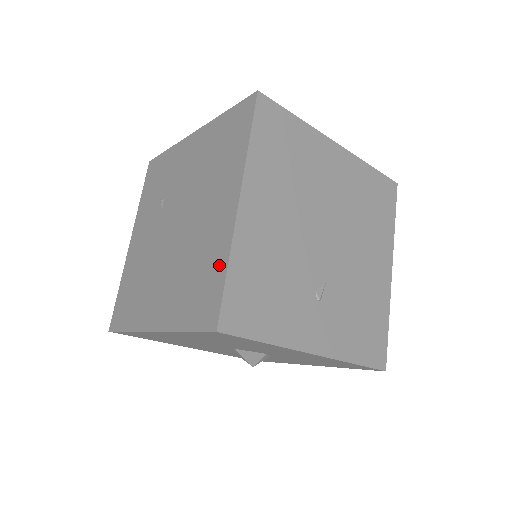
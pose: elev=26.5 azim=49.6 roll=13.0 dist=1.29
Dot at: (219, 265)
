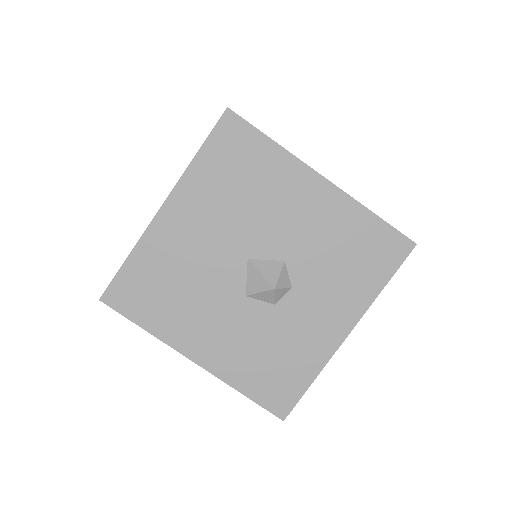
Dot at: occluded
